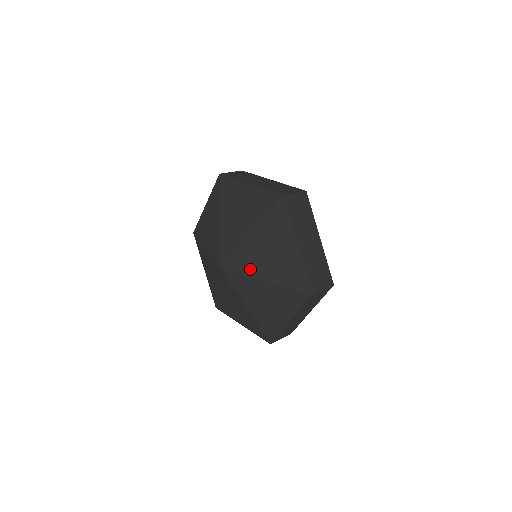
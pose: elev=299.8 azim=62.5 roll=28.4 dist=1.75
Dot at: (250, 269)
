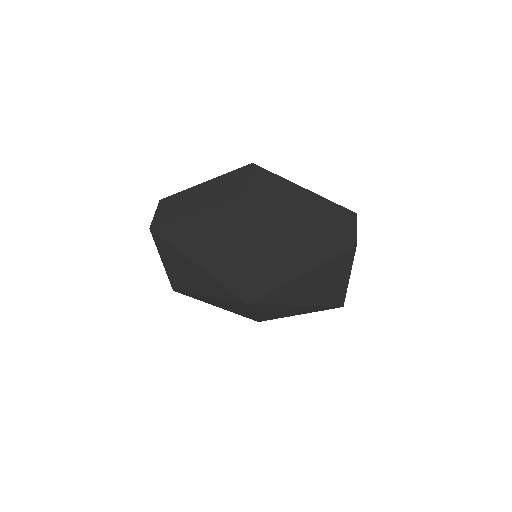
Dot at: (286, 301)
